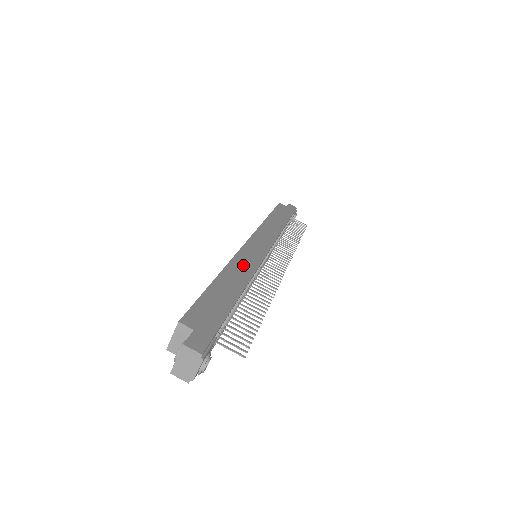
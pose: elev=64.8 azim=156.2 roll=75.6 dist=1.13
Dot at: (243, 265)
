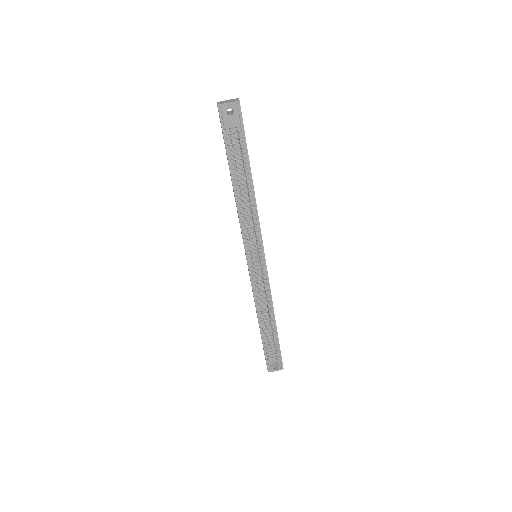
Dot at: occluded
